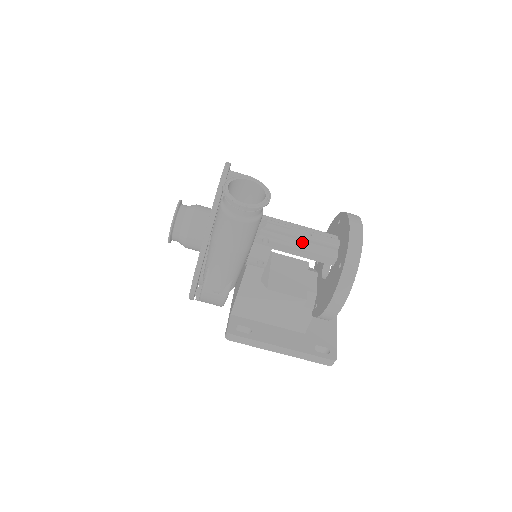
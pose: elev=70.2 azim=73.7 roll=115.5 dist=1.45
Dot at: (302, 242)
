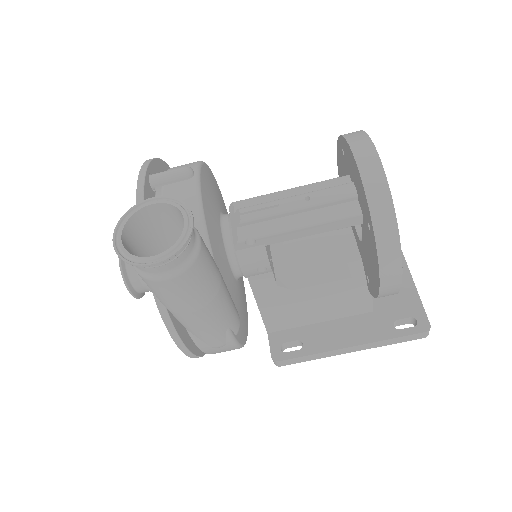
Dot at: (301, 216)
